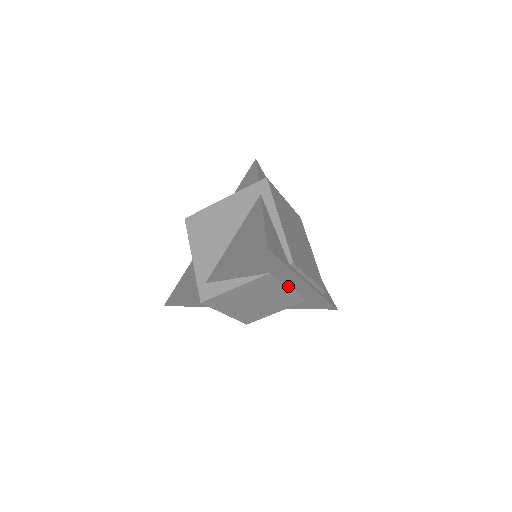
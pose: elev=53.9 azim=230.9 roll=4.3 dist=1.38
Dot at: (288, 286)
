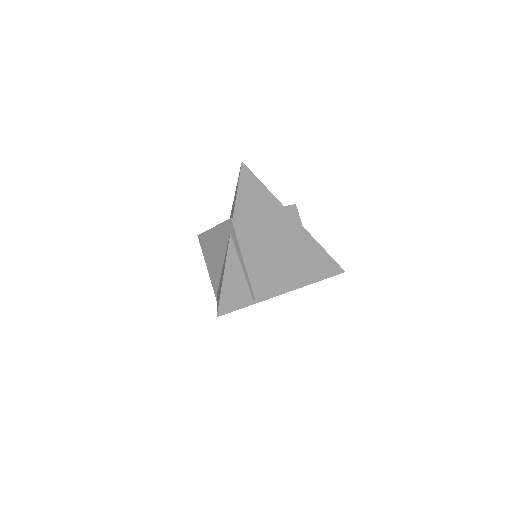
Dot at: occluded
